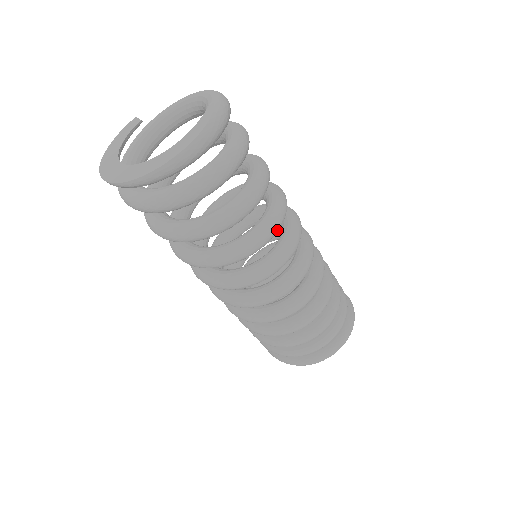
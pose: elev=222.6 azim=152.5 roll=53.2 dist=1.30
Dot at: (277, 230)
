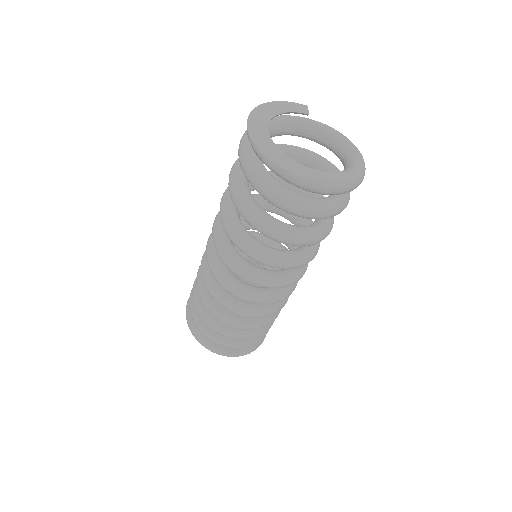
Dot at: (287, 268)
